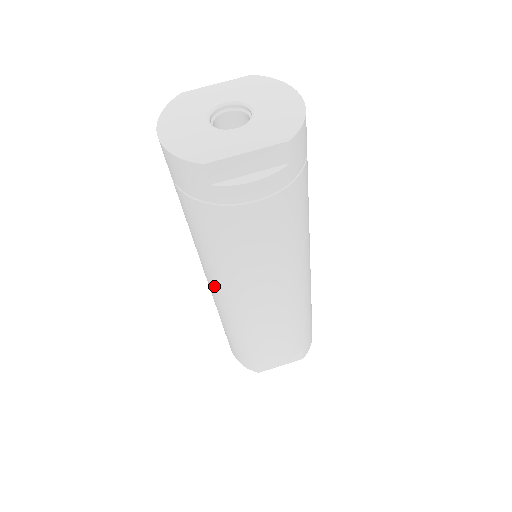
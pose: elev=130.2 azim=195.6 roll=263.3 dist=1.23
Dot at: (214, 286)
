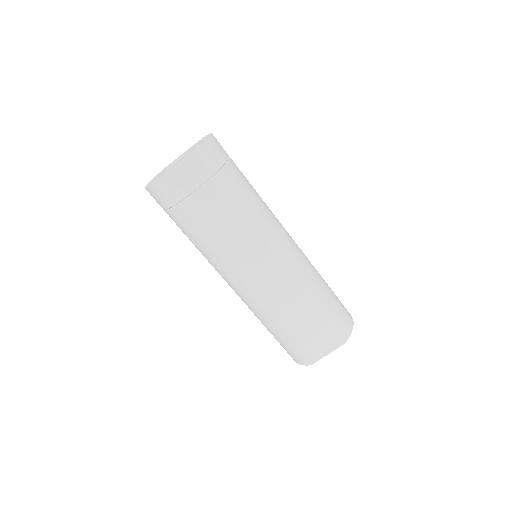
Dot at: (226, 281)
